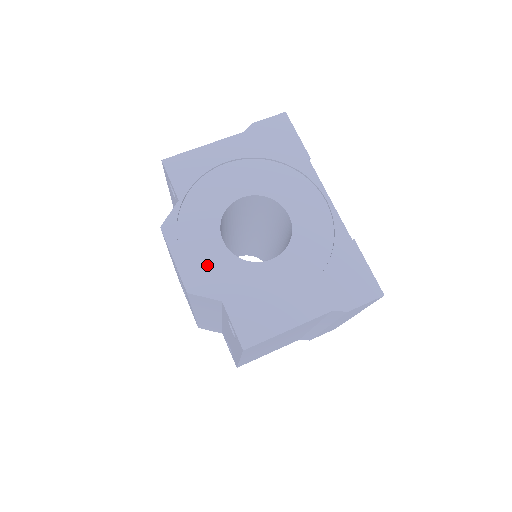
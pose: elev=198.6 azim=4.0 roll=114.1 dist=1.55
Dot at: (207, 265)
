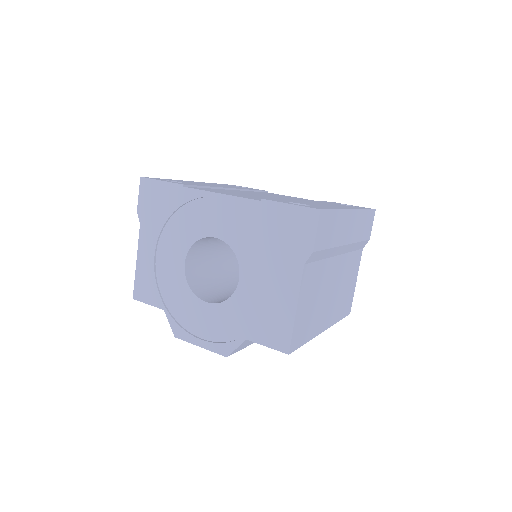
Dot at: (217, 328)
